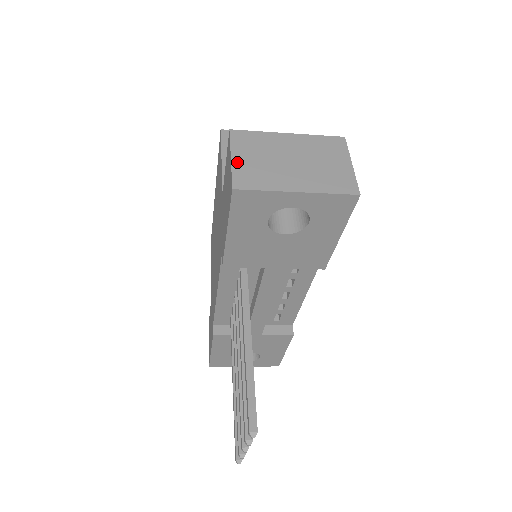
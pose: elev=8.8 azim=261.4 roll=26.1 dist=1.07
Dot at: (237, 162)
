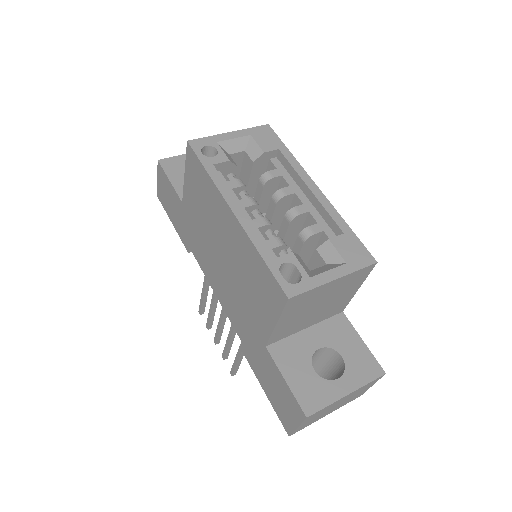
Dot at: (300, 427)
